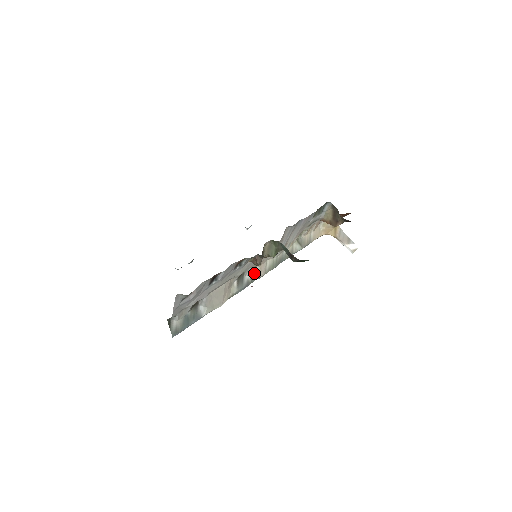
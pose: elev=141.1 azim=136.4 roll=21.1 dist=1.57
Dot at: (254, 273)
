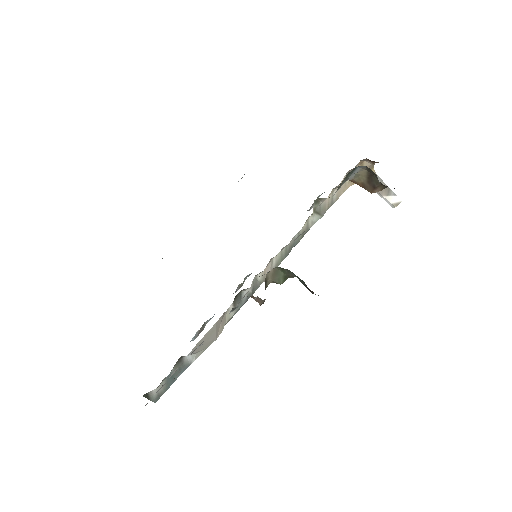
Dot at: (256, 281)
